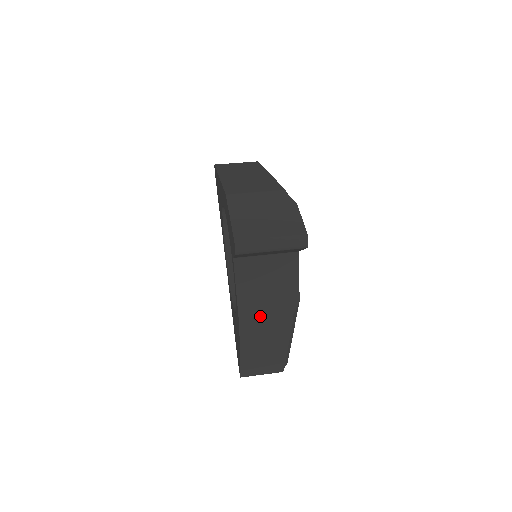
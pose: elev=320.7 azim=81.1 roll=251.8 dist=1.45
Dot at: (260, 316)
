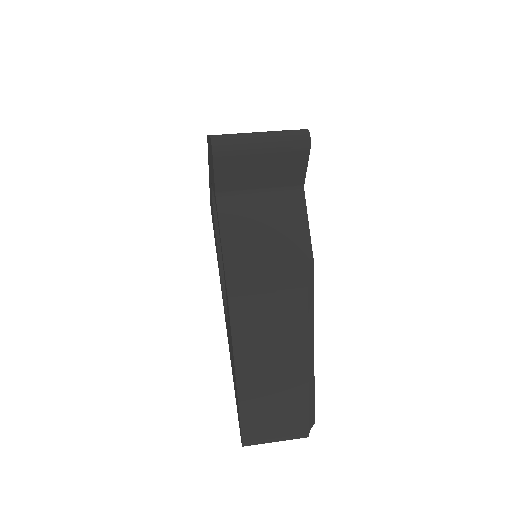
Dot at: (258, 283)
